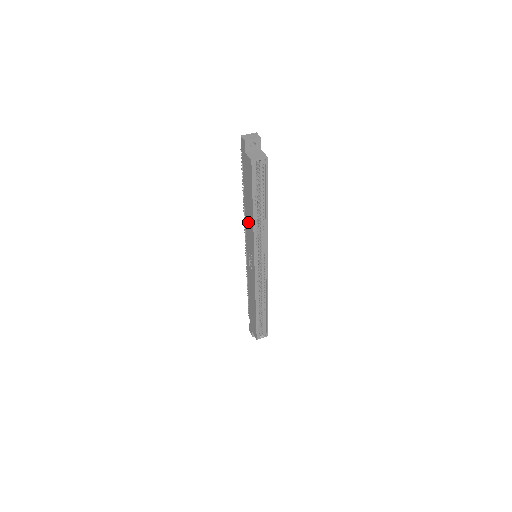
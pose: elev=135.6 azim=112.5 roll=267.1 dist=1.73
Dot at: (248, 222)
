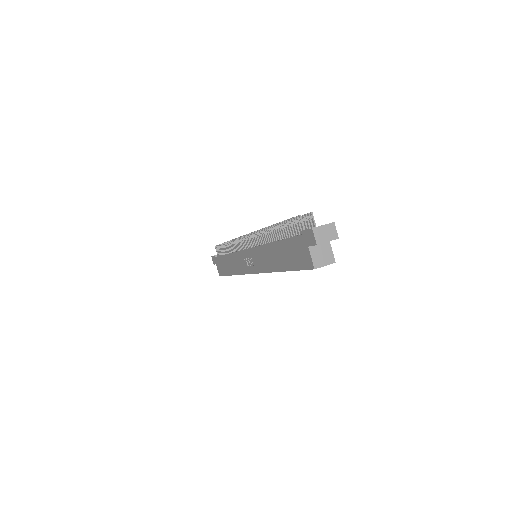
Dot at: (267, 256)
